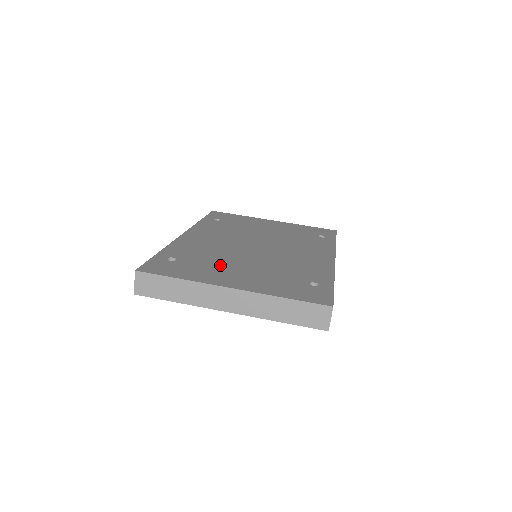
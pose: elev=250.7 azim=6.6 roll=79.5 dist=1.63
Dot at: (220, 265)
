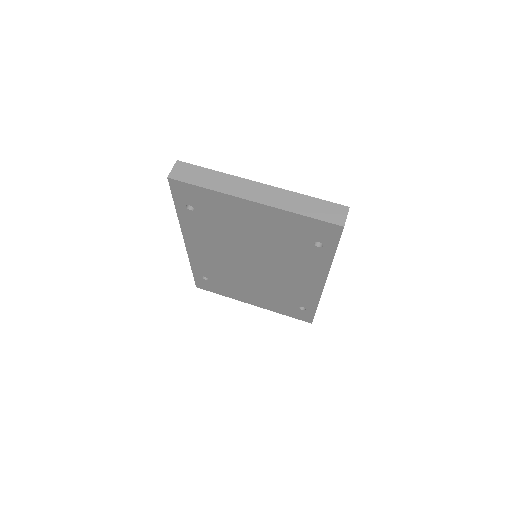
Dot at: occluded
